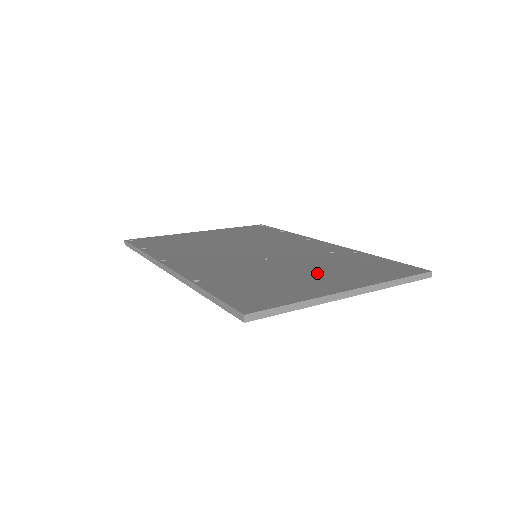
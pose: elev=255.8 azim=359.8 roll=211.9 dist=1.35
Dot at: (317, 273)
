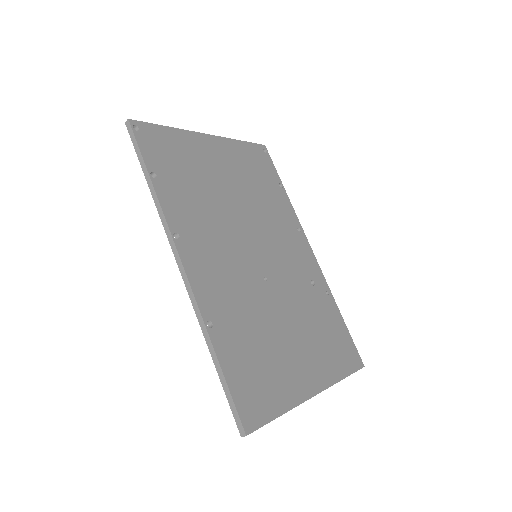
Dot at: (299, 342)
